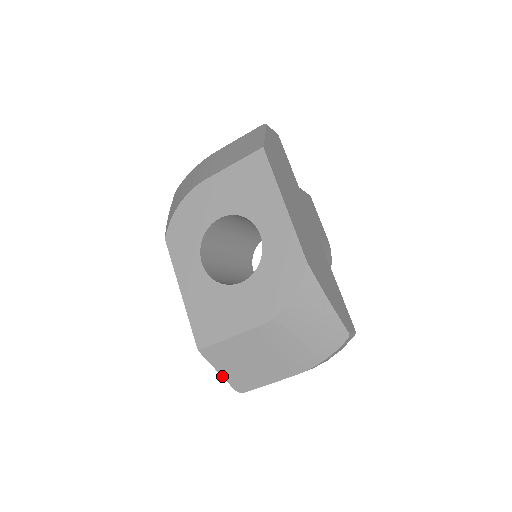
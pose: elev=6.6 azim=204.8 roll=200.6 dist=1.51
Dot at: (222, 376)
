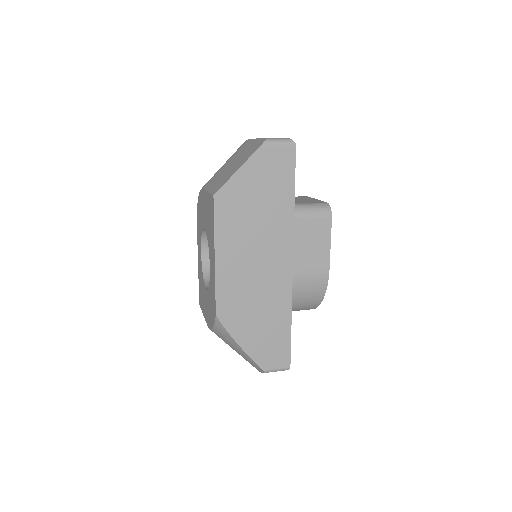
Dot at: occluded
